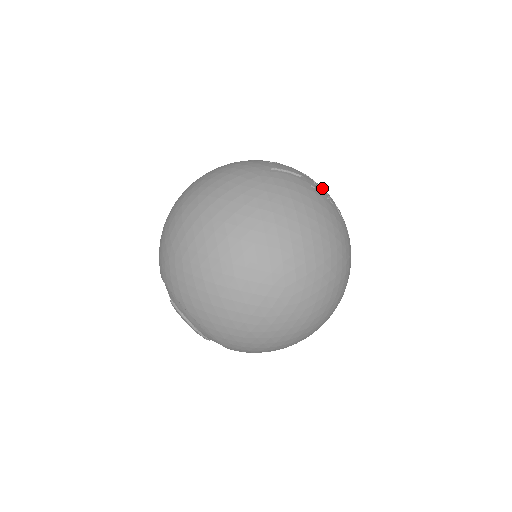
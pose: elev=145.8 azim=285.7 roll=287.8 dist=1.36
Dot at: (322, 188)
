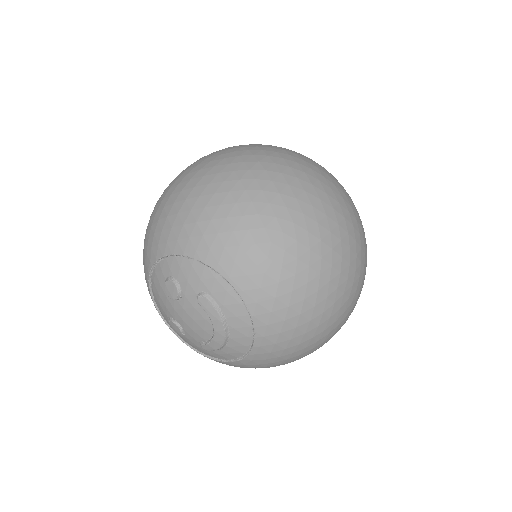
Dot at: occluded
